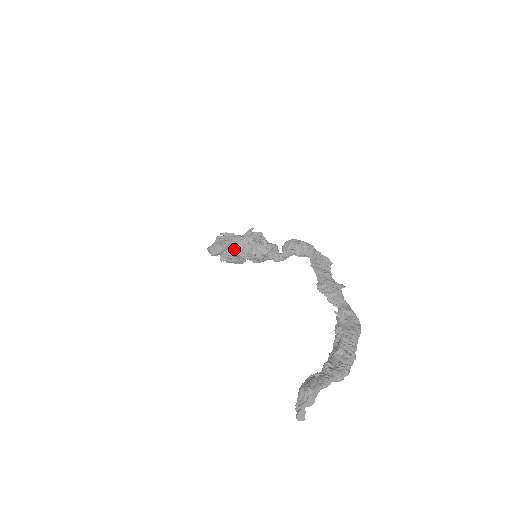
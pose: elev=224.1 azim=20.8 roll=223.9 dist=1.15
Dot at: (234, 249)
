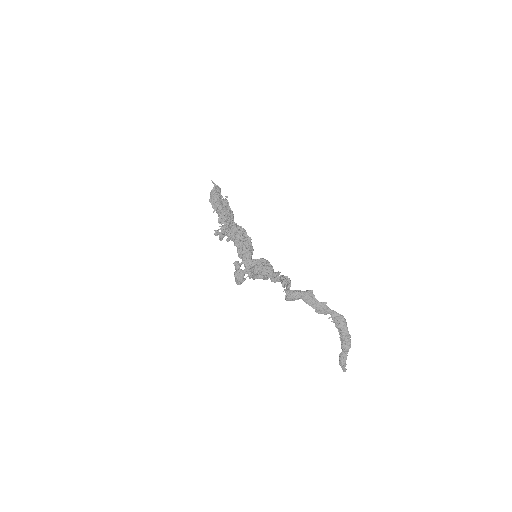
Dot at: (250, 278)
